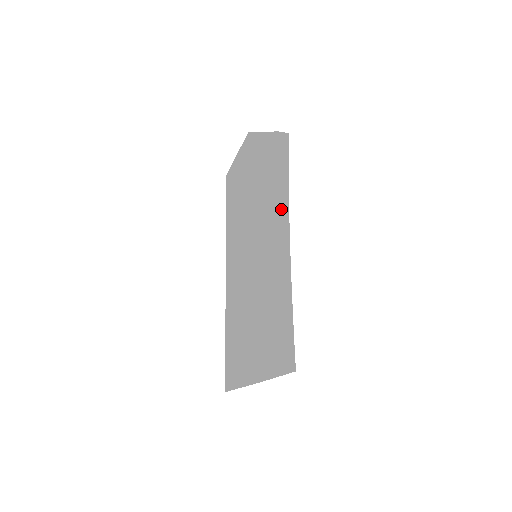
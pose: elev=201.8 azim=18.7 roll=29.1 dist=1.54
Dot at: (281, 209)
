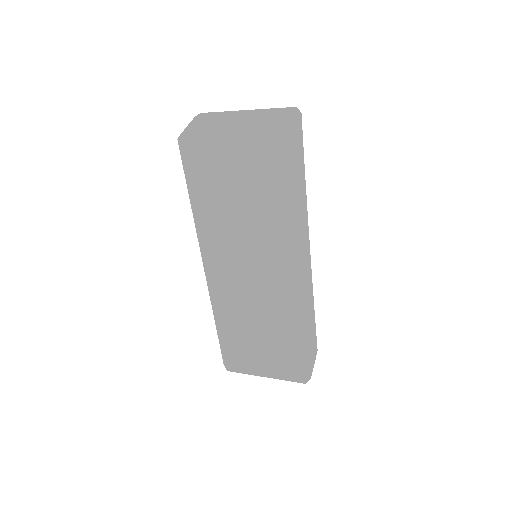
Dot at: (306, 222)
